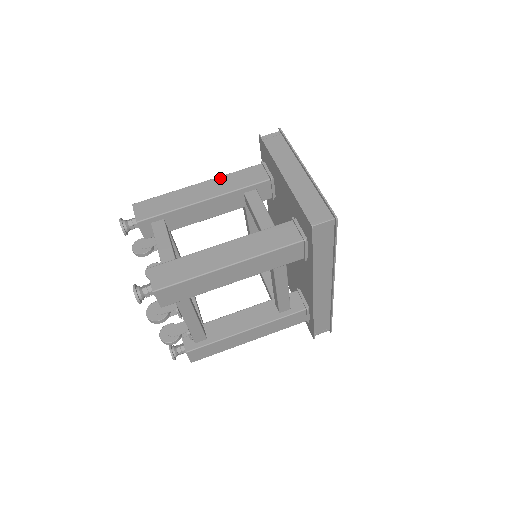
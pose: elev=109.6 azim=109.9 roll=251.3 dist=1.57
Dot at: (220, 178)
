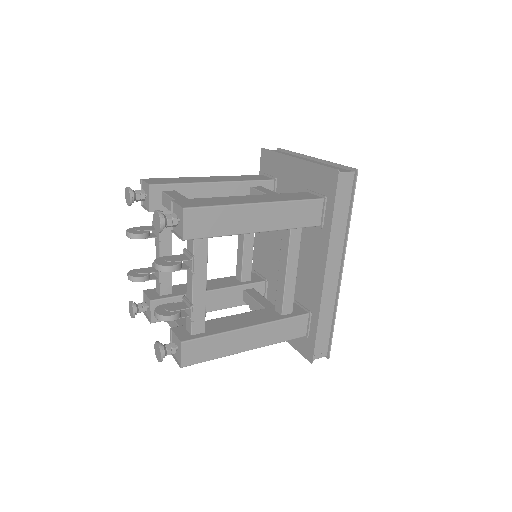
Dot at: (226, 176)
